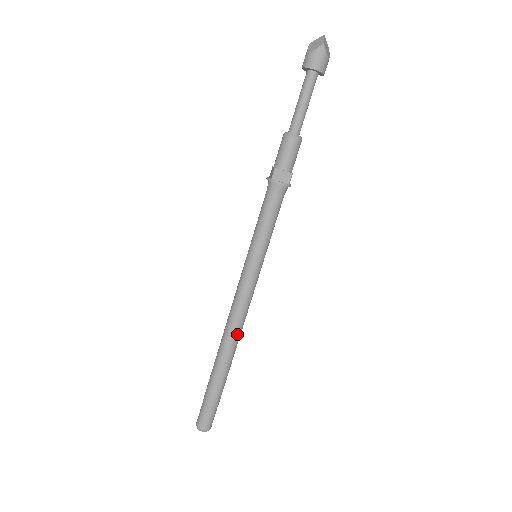
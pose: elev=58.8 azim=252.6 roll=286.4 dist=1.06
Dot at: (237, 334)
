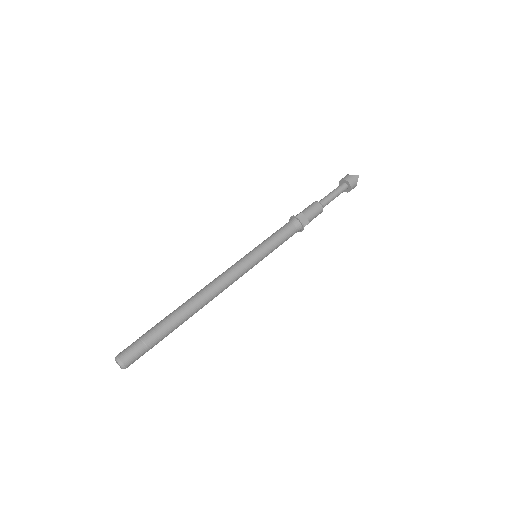
Dot at: (210, 297)
